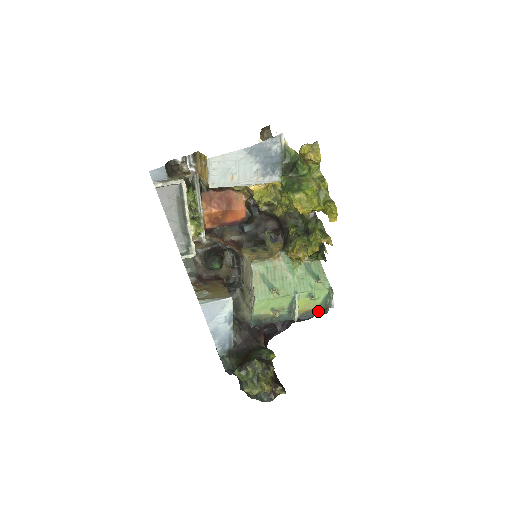
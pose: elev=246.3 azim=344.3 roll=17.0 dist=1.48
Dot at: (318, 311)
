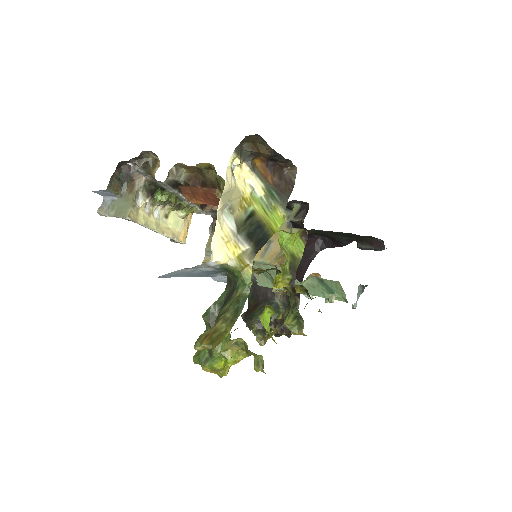
Dot at: occluded
